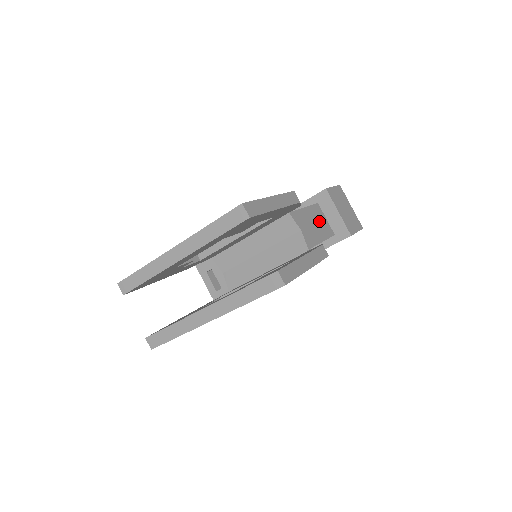
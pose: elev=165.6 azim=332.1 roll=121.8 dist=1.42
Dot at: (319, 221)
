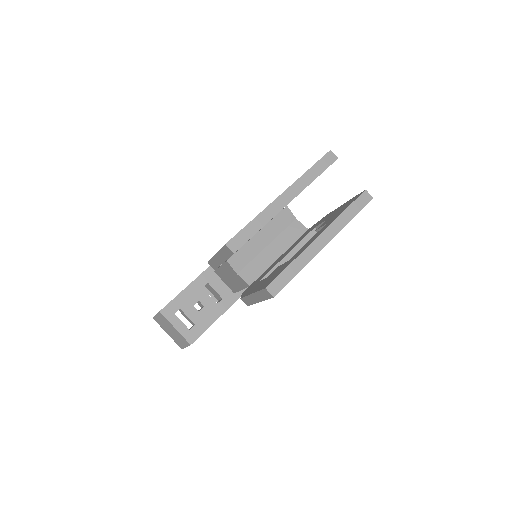
Dot at: occluded
